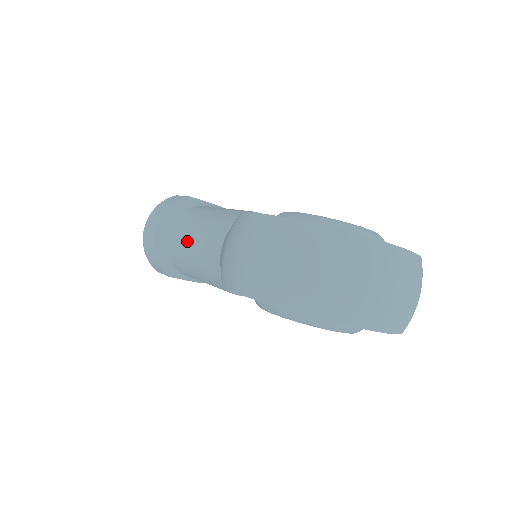
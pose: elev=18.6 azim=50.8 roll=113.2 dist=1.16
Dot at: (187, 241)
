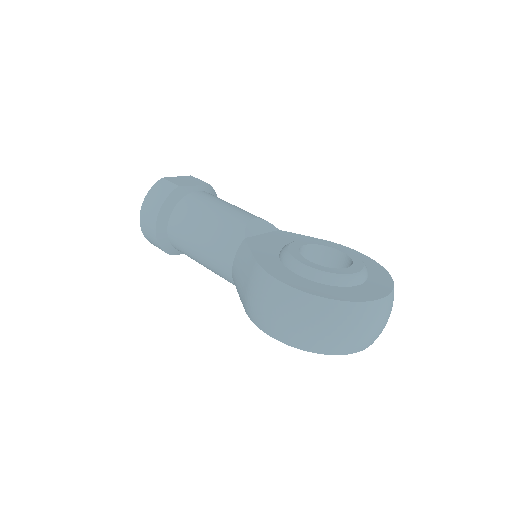
Dot at: (192, 243)
